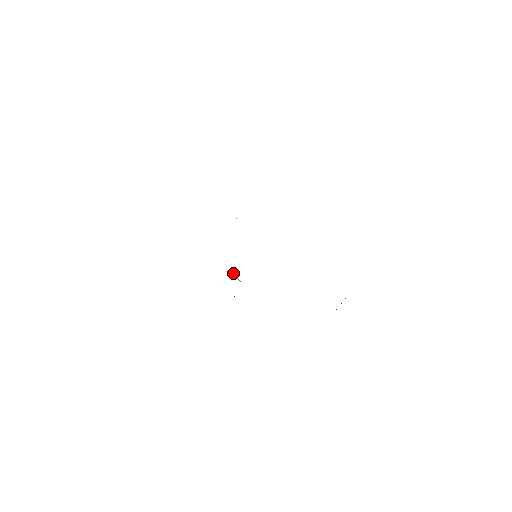
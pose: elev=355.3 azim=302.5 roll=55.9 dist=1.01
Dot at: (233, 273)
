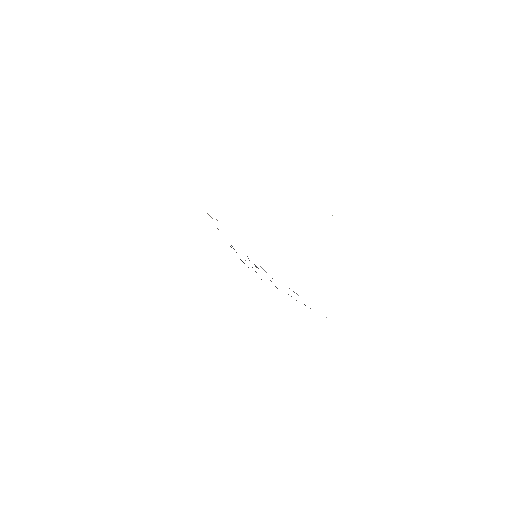
Dot at: (260, 266)
